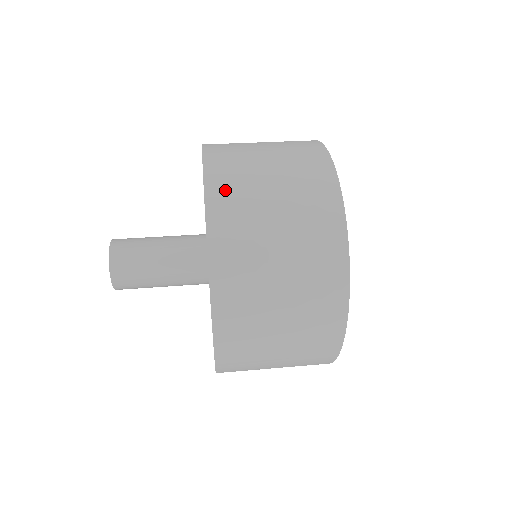
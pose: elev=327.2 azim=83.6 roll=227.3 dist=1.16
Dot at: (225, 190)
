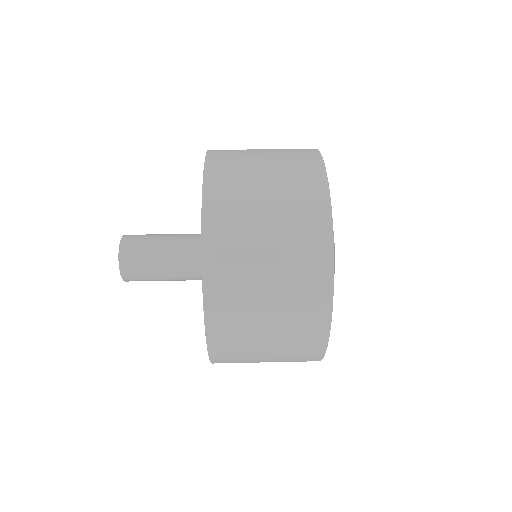
Dot at: (222, 171)
